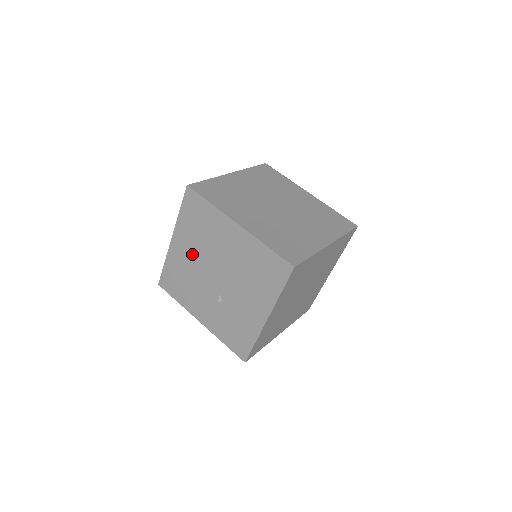
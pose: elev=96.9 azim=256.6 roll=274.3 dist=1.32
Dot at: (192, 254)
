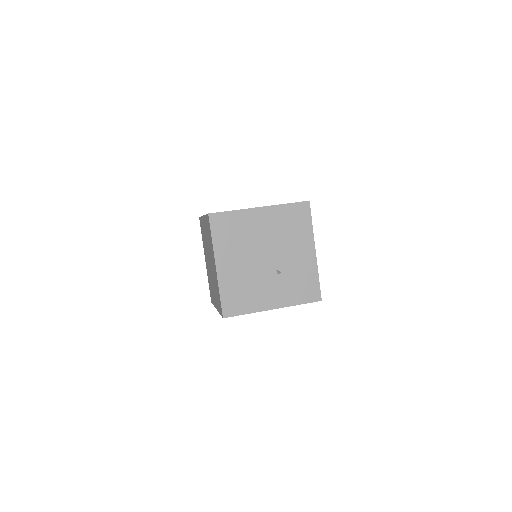
Dot at: (239, 261)
